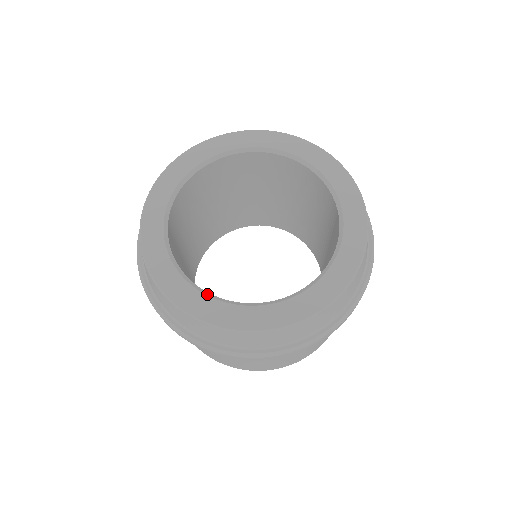
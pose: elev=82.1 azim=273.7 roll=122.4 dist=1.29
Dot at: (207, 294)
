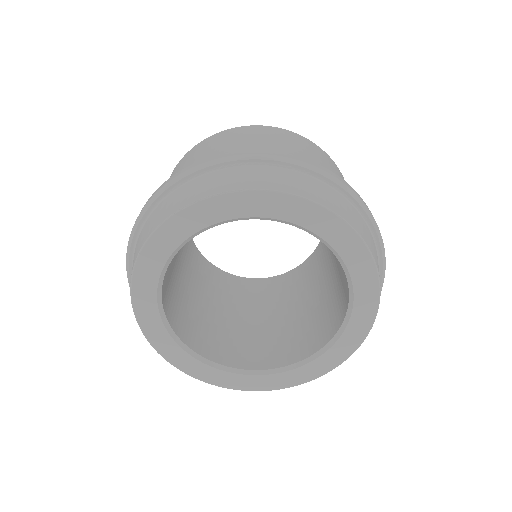
Dot at: (211, 365)
